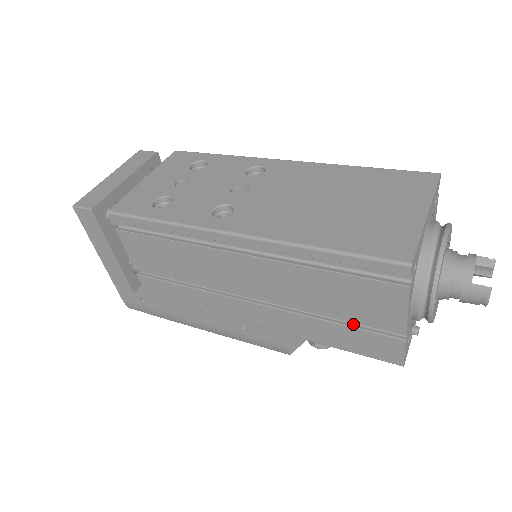
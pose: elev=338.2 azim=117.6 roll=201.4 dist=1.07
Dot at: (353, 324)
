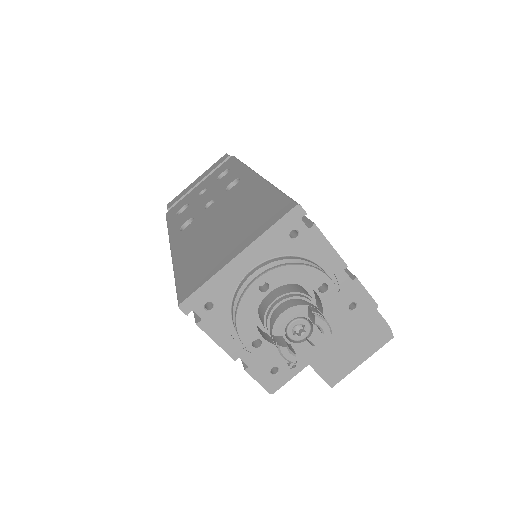
Dot at: occluded
